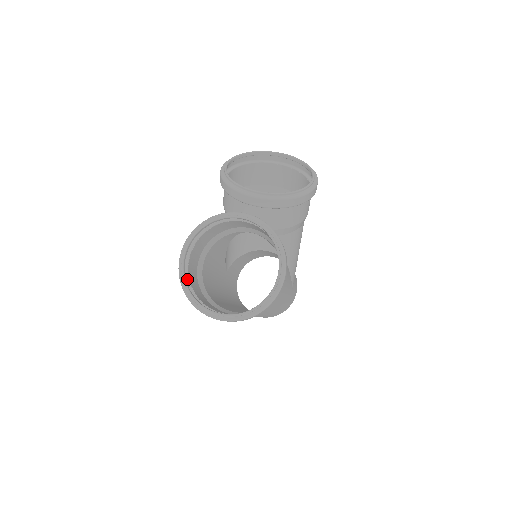
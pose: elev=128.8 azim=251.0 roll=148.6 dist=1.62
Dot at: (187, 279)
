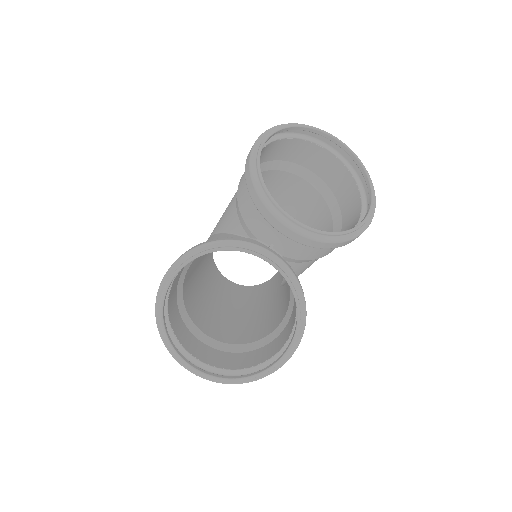
Dot at: (165, 305)
